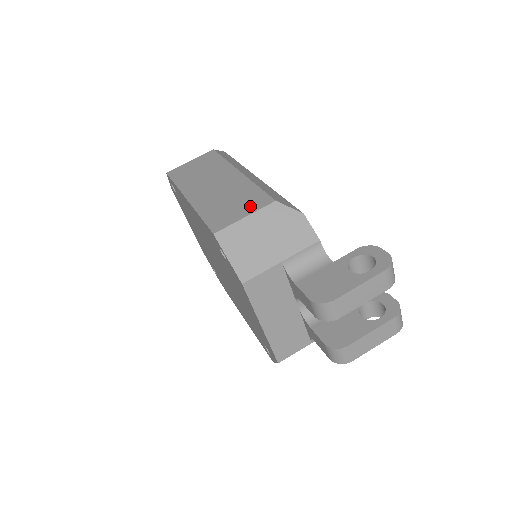
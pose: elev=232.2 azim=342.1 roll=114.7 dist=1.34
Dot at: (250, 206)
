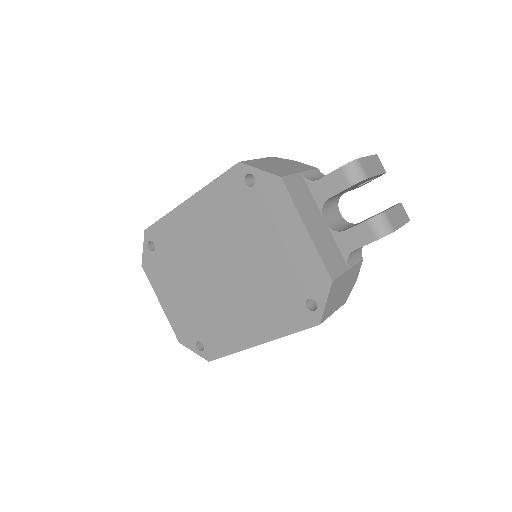
Dot at: occluded
